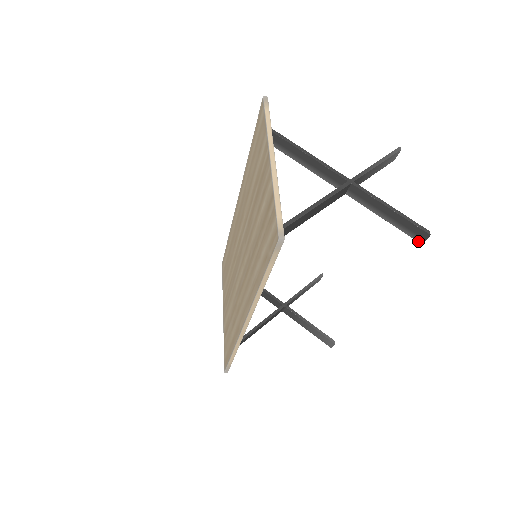
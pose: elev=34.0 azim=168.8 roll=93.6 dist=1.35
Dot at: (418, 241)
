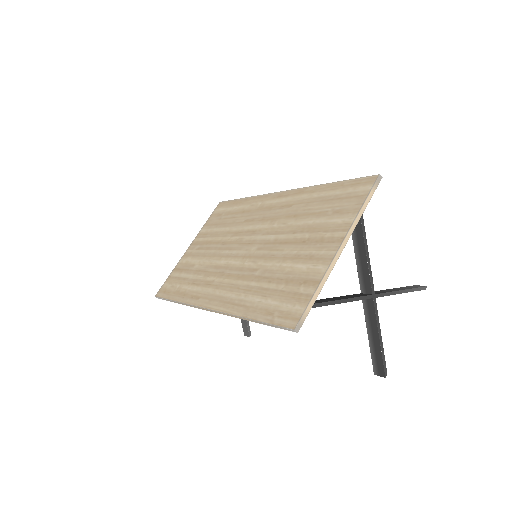
Dot at: (374, 370)
